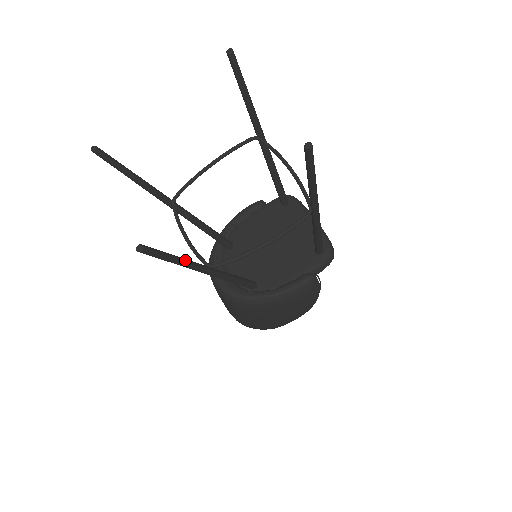
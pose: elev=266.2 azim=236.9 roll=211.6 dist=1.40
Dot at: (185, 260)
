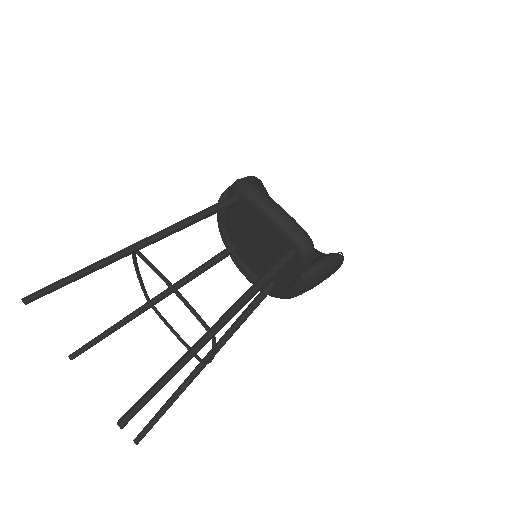
Dot at: (175, 396)
